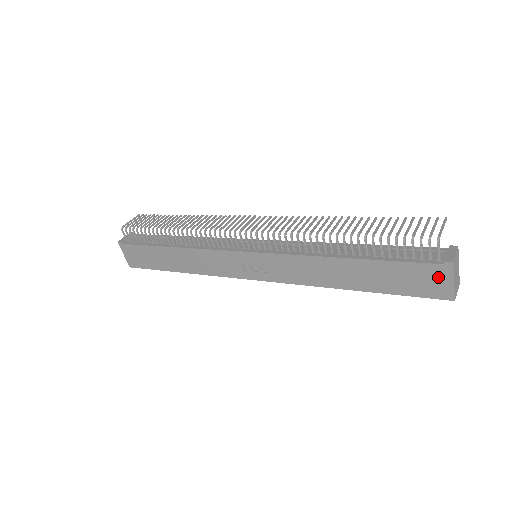
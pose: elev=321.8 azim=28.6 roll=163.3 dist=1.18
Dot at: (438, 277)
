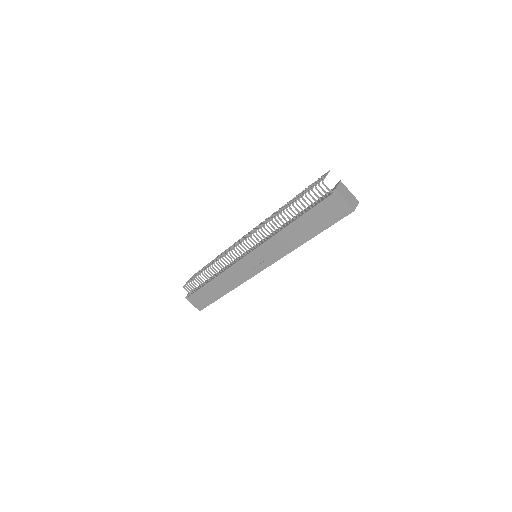
Dot at: (336, 202)
